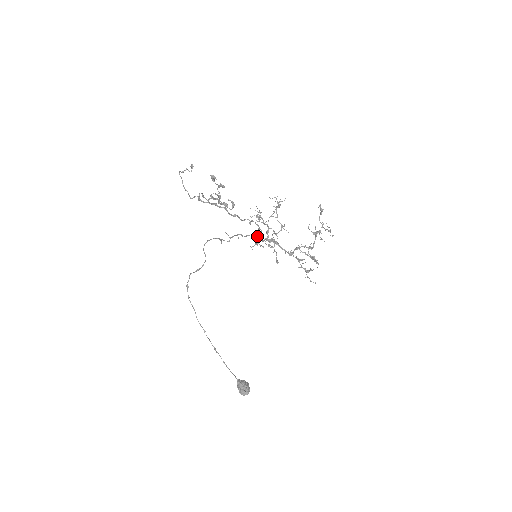
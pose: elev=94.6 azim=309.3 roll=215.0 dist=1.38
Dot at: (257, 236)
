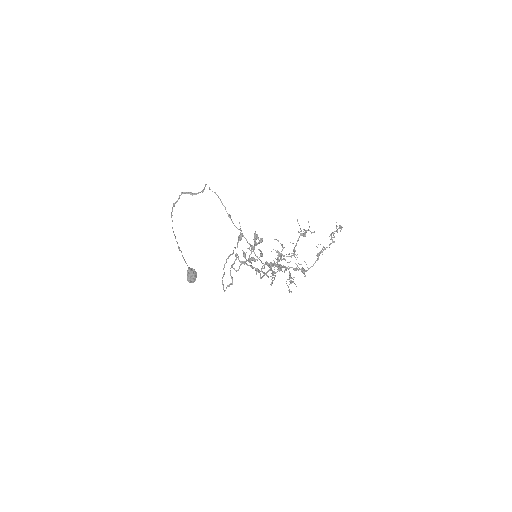
Dot at: (267, 265)
